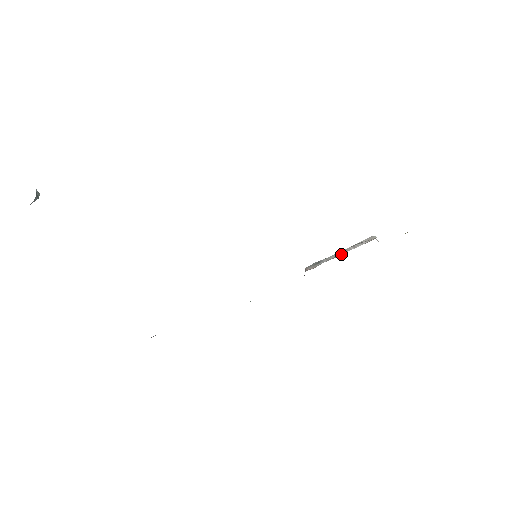
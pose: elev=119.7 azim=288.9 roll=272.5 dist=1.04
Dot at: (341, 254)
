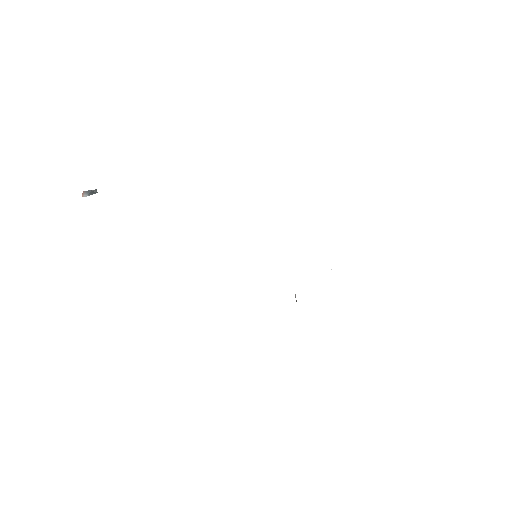
Dot at: occluded
